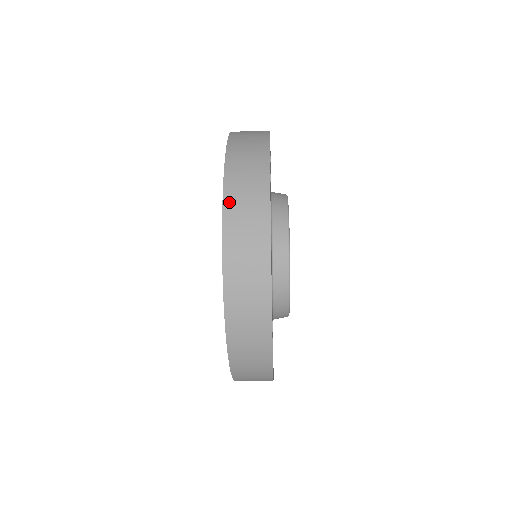
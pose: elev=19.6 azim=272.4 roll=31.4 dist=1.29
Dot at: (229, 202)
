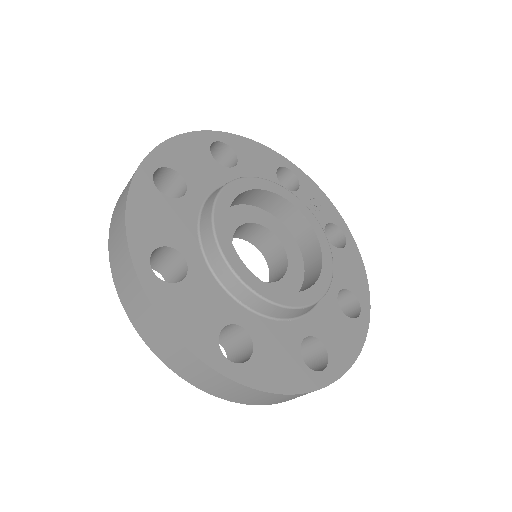
Dot at: (171, 366)
